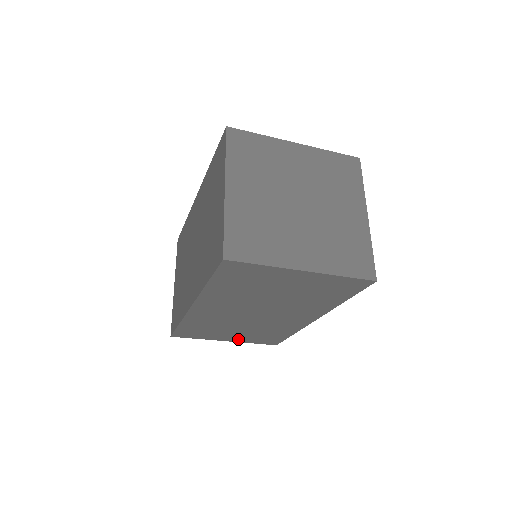
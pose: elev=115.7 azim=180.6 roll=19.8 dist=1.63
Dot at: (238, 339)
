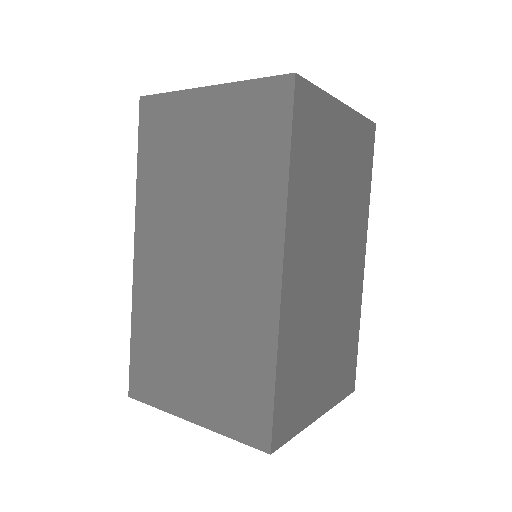
Dot at: (327, 396)
